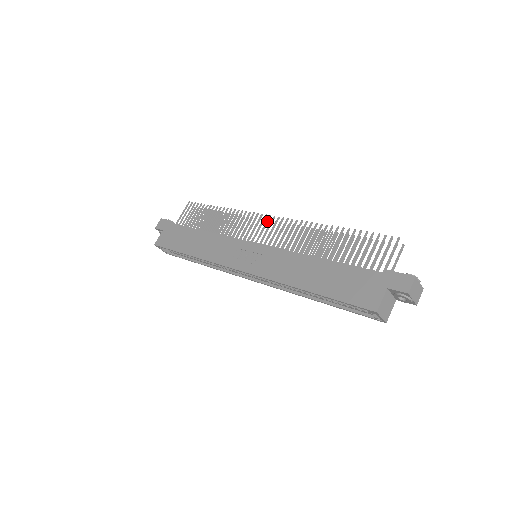
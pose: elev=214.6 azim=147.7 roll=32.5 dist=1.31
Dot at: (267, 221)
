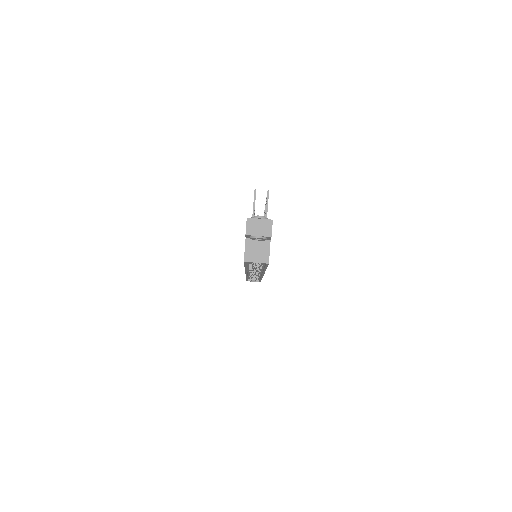
Dot at: occluded
